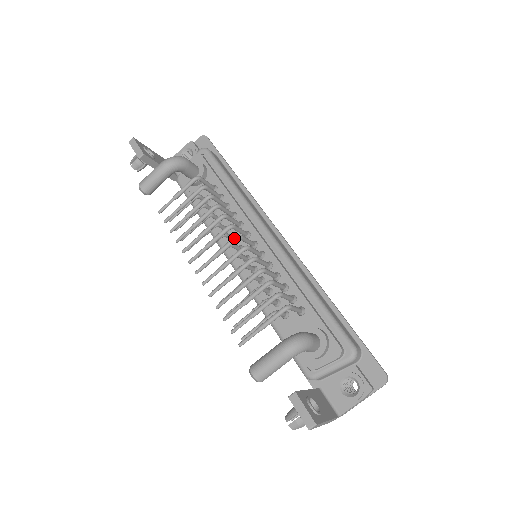
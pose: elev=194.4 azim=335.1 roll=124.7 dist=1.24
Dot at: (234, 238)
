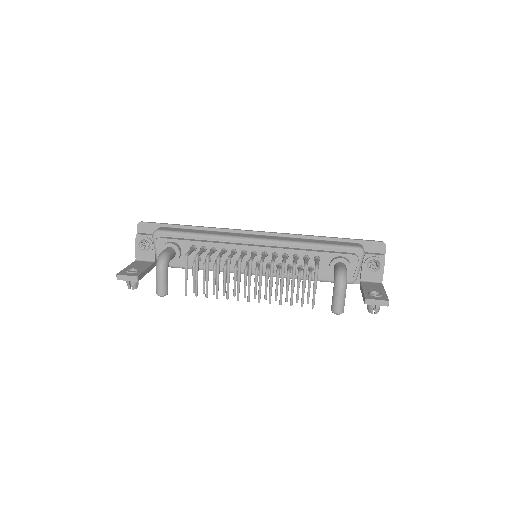
Dot at: (250, 265)
